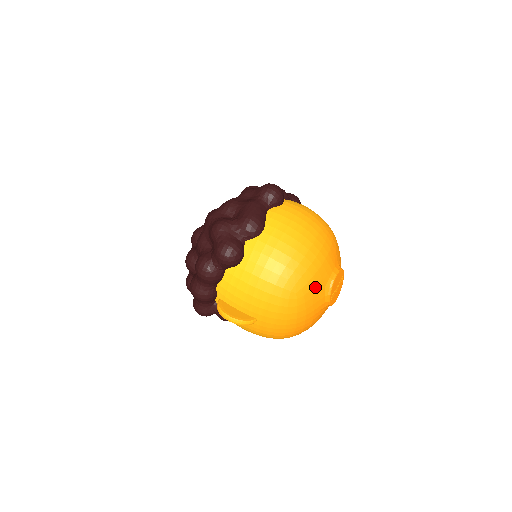
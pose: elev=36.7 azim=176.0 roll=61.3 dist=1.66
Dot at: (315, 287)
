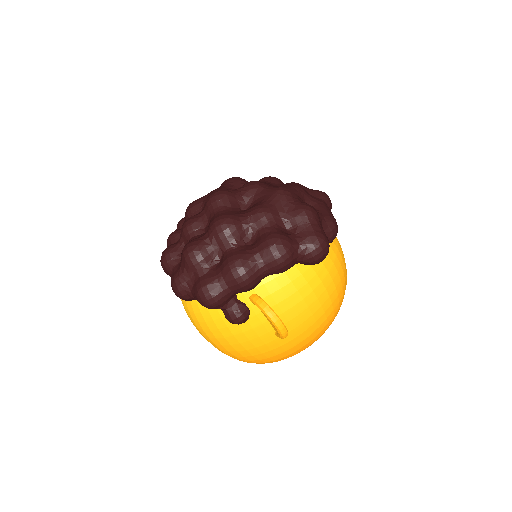
Dot at: occluded
